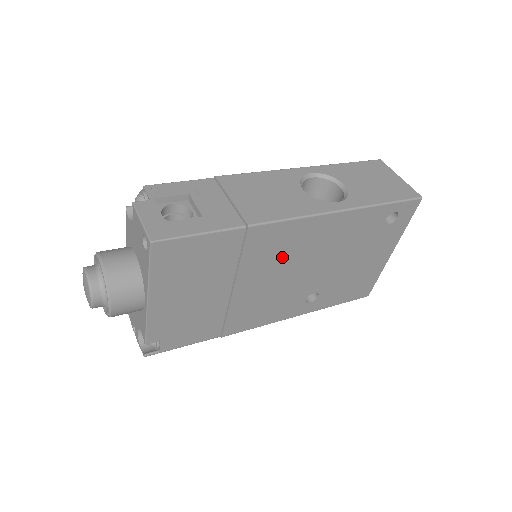
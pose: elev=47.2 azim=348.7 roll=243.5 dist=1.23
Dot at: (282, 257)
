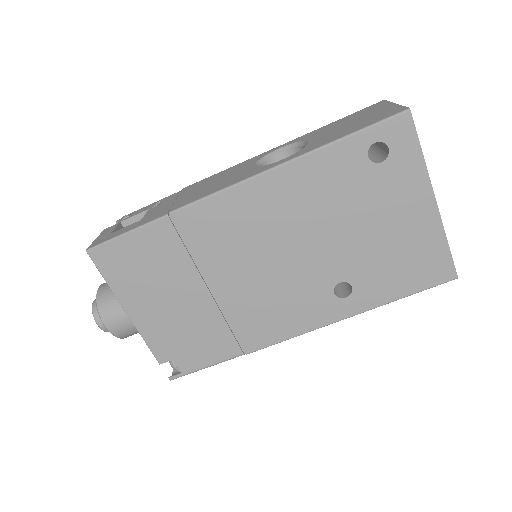
Dot at: (244, 241)
